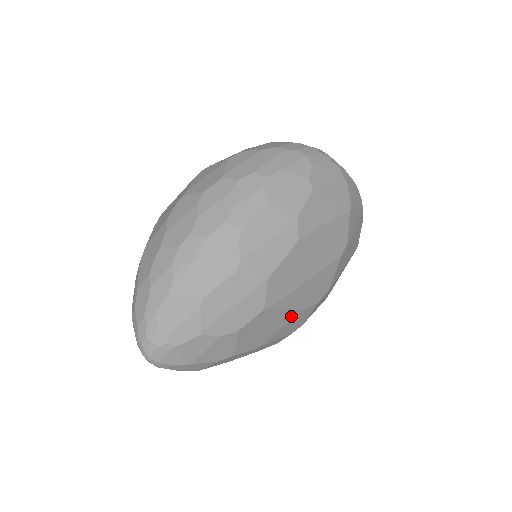
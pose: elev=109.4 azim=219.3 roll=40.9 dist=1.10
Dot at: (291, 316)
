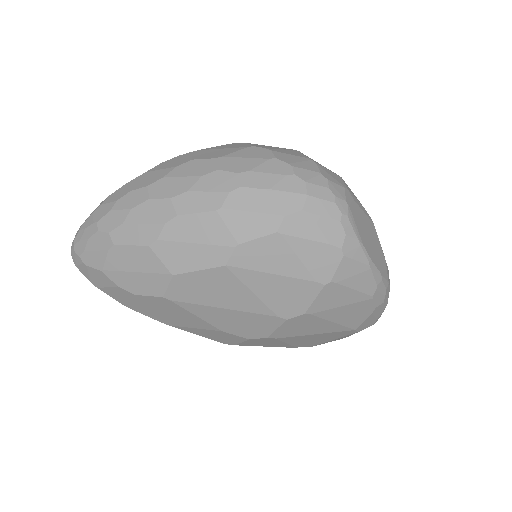
Dot at: (207, 326)
